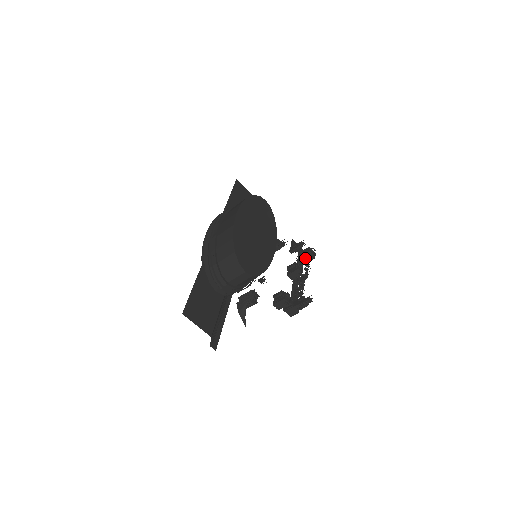
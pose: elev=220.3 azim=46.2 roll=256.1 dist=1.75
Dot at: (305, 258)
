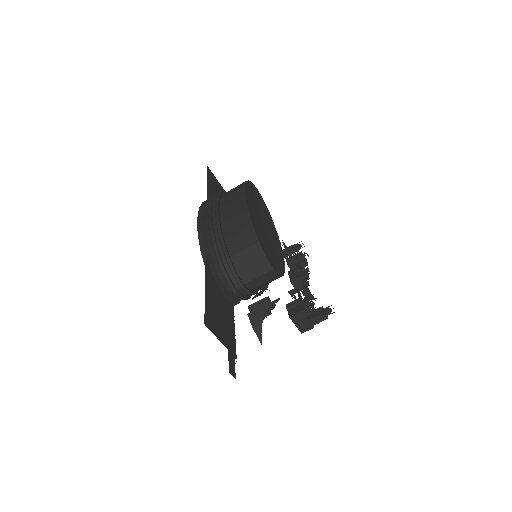
Dot at: (300, 264)
